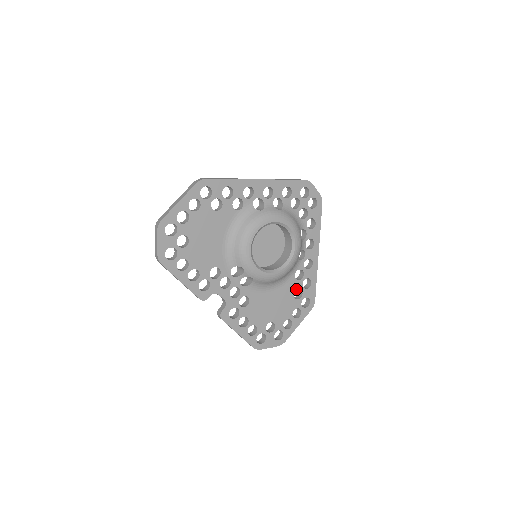
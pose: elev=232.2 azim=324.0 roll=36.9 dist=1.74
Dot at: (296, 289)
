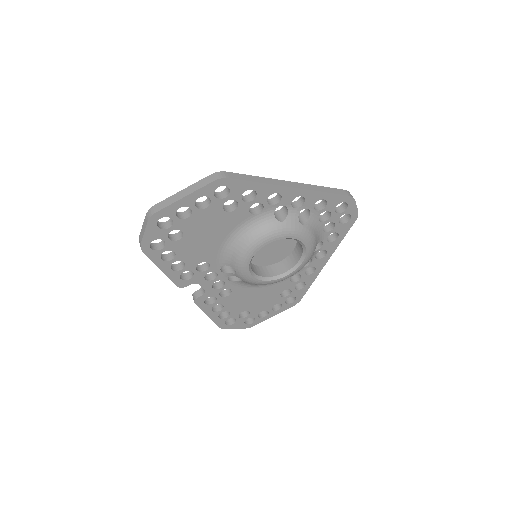
Dot at: (286, 289)
